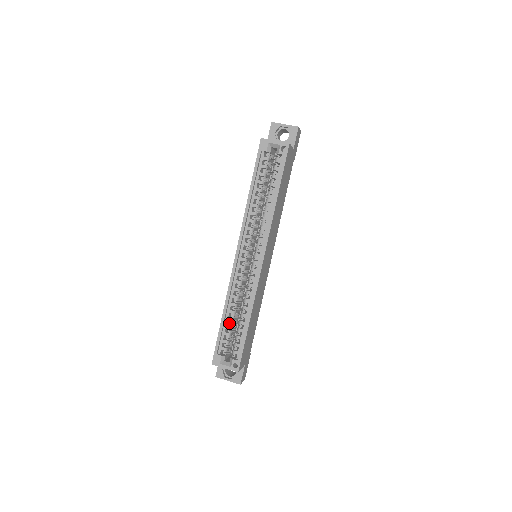
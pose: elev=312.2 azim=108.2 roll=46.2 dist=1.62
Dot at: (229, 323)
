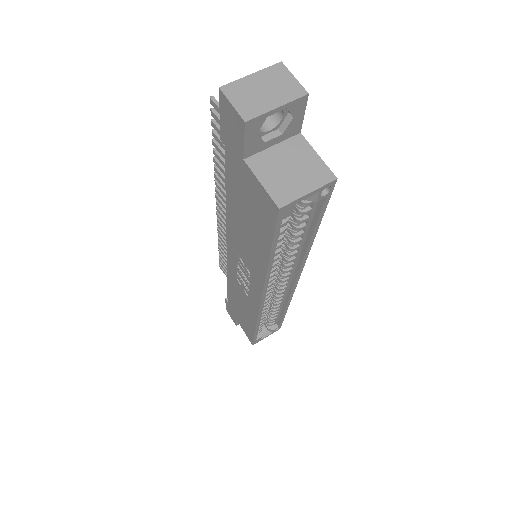
Dot at: (260, 322)
